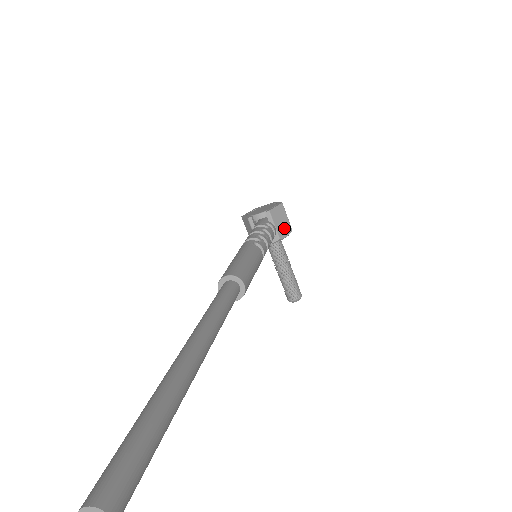
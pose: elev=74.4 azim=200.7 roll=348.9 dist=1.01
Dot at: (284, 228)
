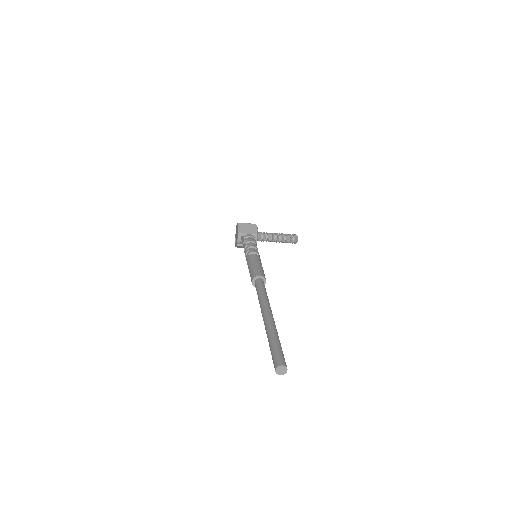
Dot at: (252, 229)
